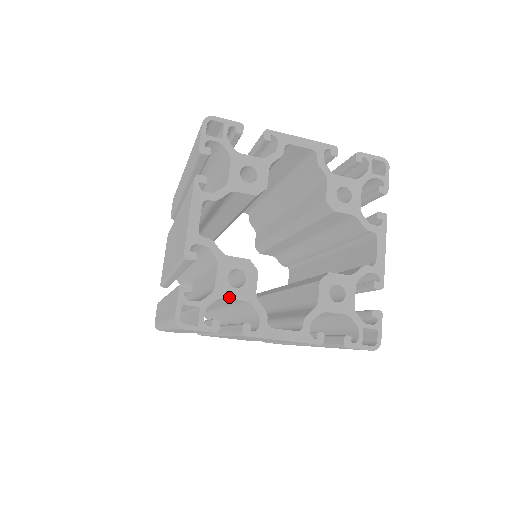
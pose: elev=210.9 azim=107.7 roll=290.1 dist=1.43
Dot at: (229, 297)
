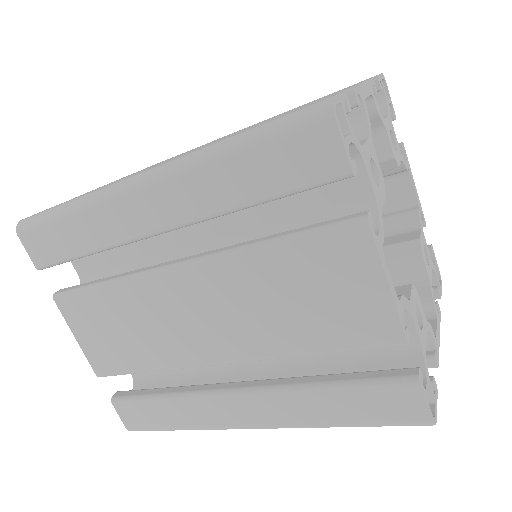
Dot at: (368, 171)
